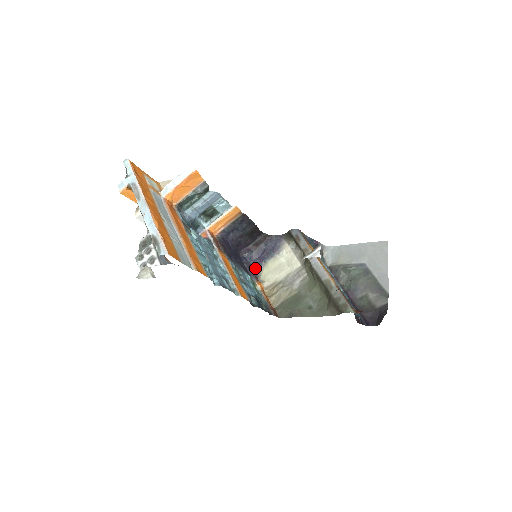
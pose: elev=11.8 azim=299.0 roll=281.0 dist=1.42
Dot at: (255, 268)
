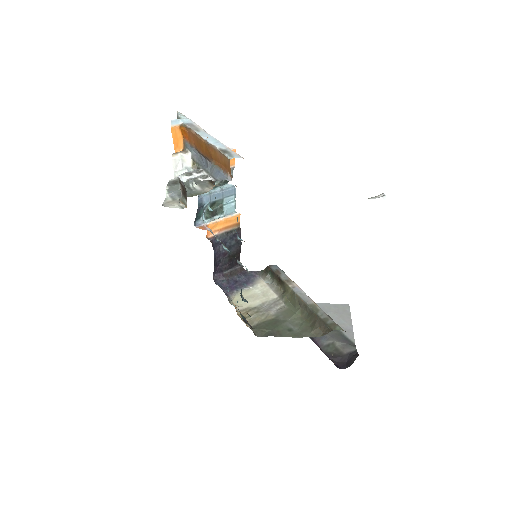
Dot at: (226, 294)
